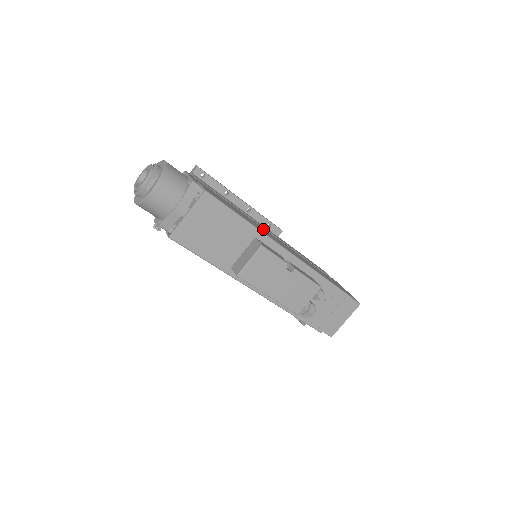
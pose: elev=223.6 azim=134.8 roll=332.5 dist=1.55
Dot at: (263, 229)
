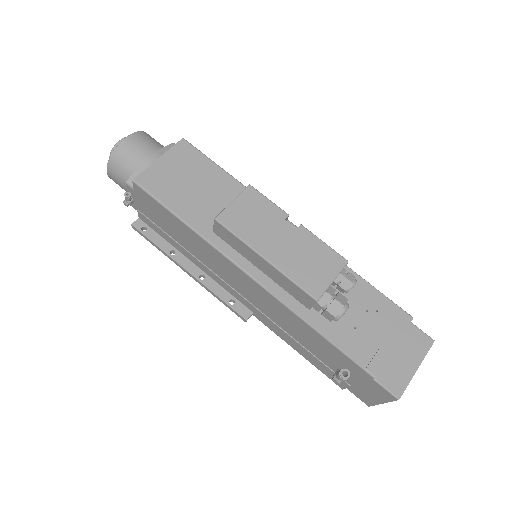
Dot at: occluded
